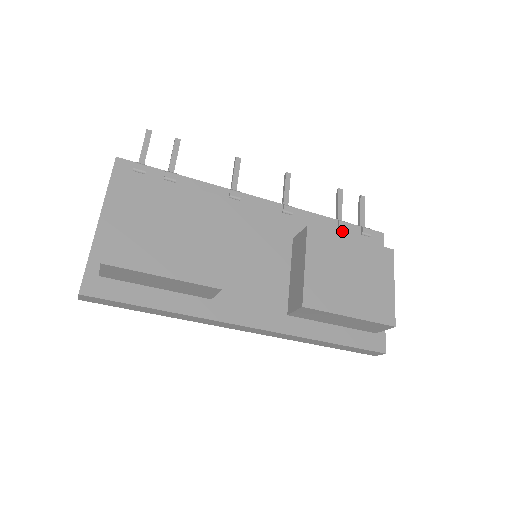
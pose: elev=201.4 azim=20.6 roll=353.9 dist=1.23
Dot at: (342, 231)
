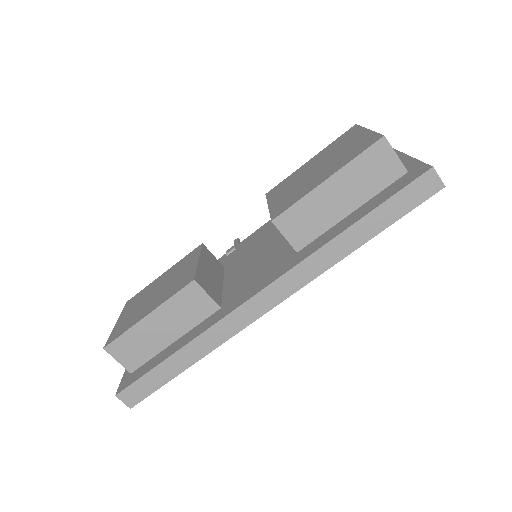
Dot at: occluded
